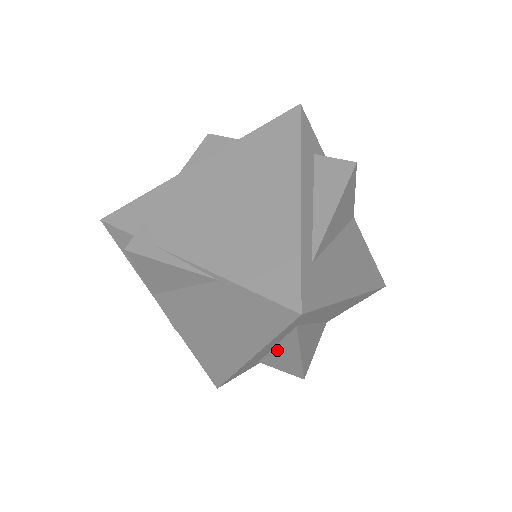
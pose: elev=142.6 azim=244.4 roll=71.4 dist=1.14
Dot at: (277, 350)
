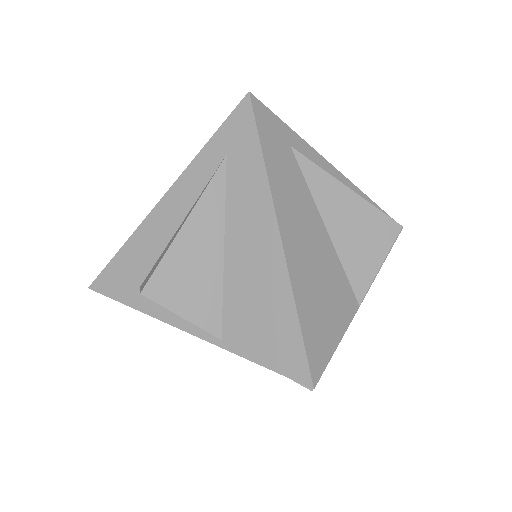
Dot at: (176, 232)
